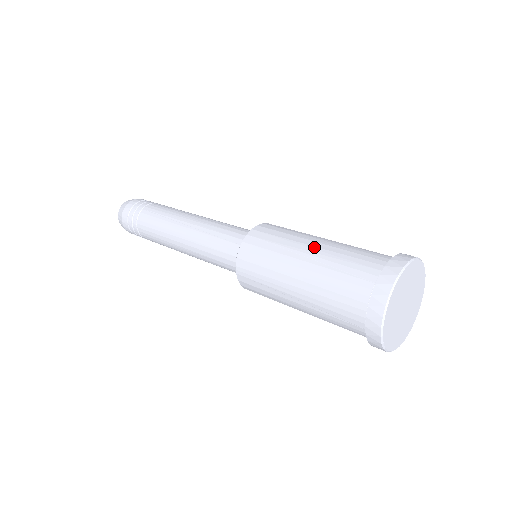
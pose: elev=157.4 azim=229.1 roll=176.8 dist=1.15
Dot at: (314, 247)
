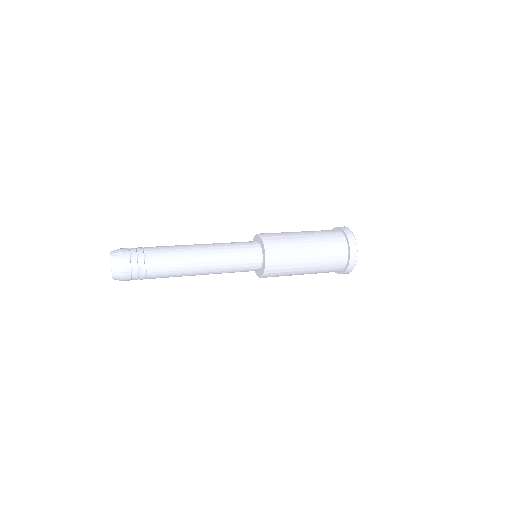
Dot at: occluded
